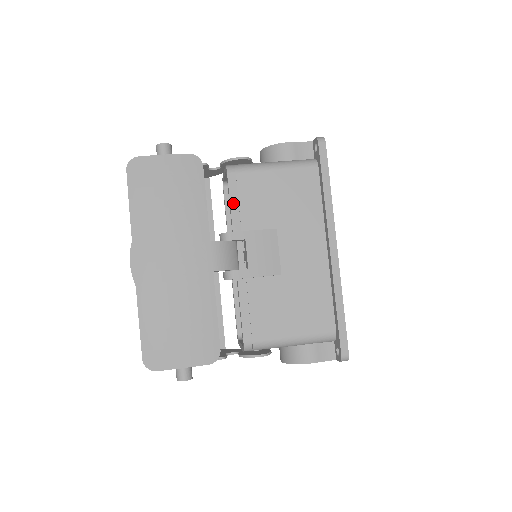
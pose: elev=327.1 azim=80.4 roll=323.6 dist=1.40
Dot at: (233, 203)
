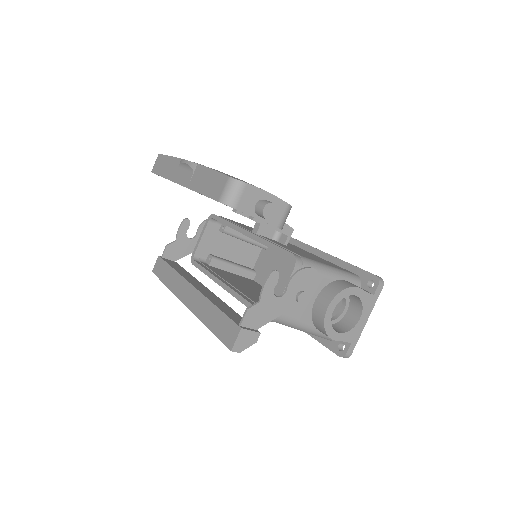
Dot at: (227, 220)
